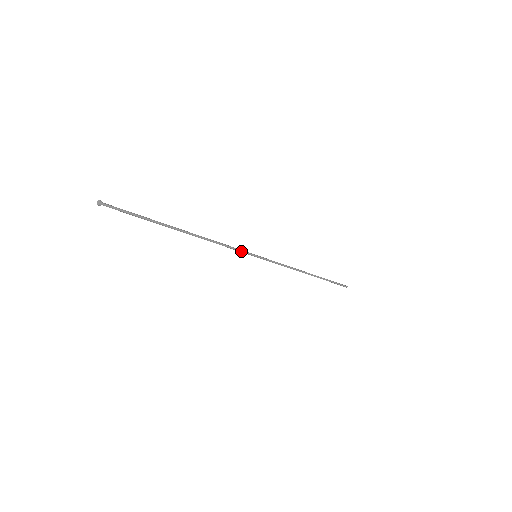
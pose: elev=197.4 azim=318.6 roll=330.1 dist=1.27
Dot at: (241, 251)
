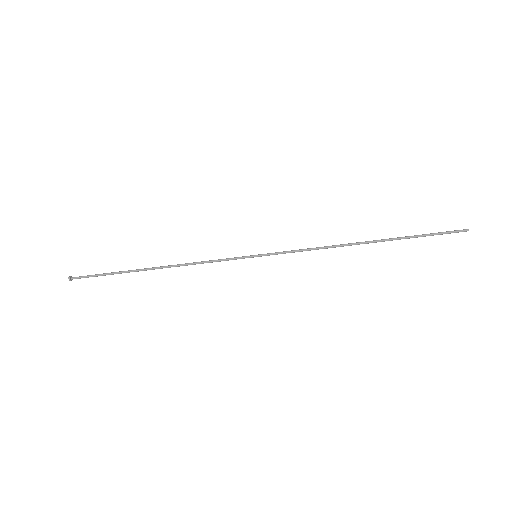
Dot at: (231, 259)
